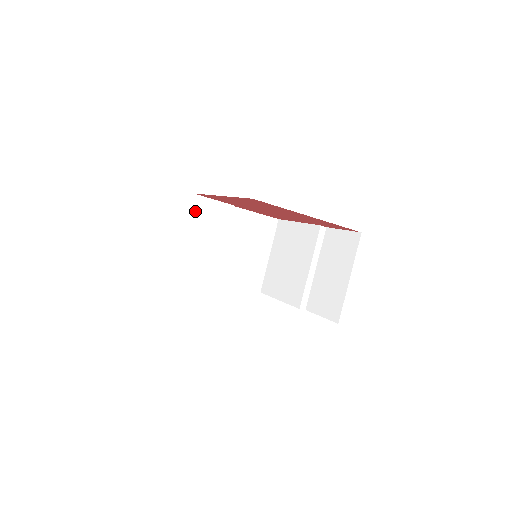
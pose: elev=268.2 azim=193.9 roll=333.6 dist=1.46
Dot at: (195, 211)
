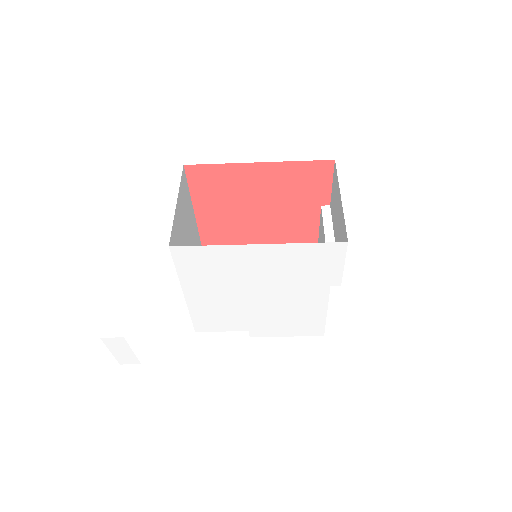
Dot at: occluded
